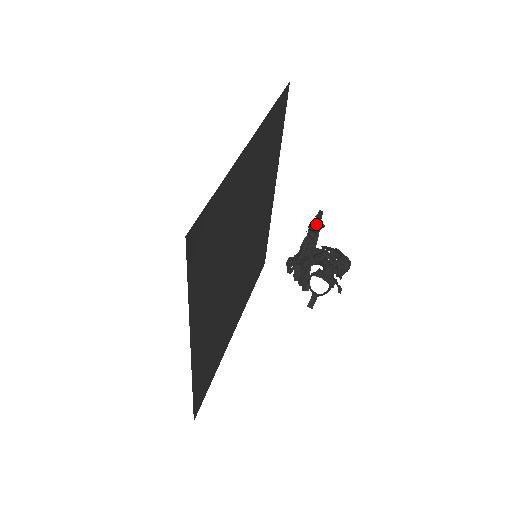
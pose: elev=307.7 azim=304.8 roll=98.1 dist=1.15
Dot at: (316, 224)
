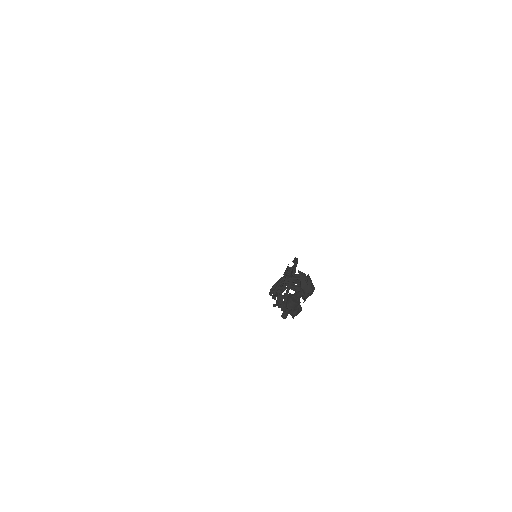
Dot at: (281, 307)
